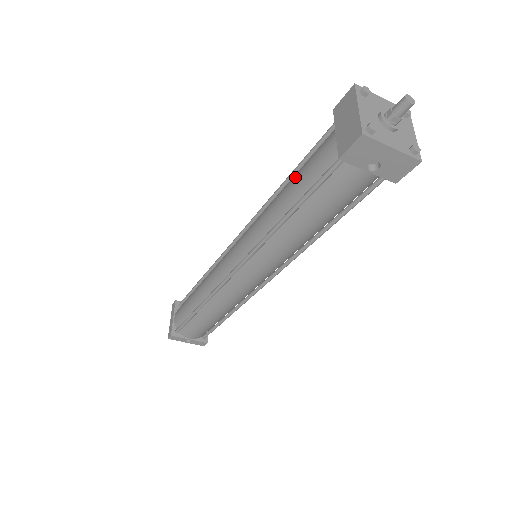
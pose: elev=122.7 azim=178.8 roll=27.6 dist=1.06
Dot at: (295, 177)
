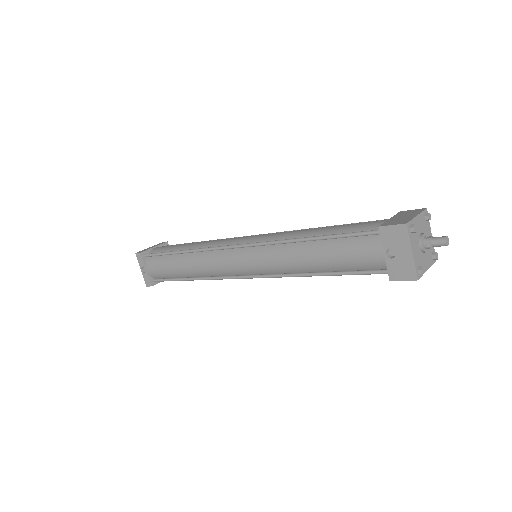
Dot at: occluded
